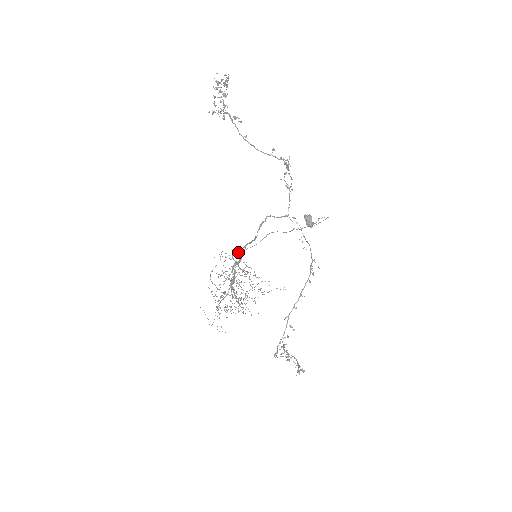
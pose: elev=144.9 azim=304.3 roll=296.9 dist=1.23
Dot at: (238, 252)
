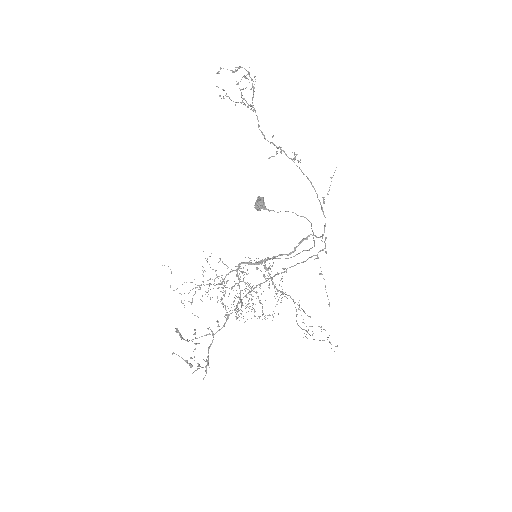
Dot at: (264, 259)
